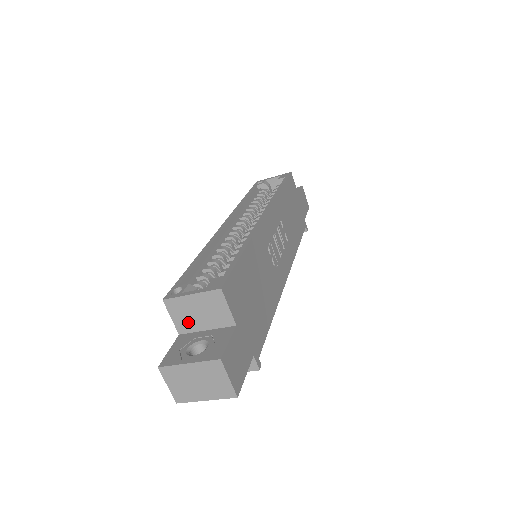
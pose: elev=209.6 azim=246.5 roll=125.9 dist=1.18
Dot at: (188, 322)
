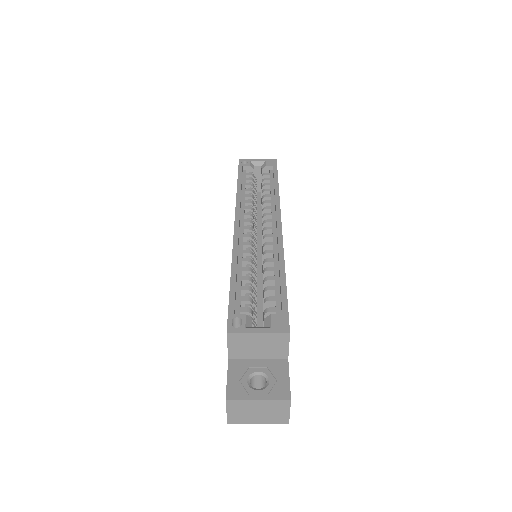
Dot at: (243, 351)
